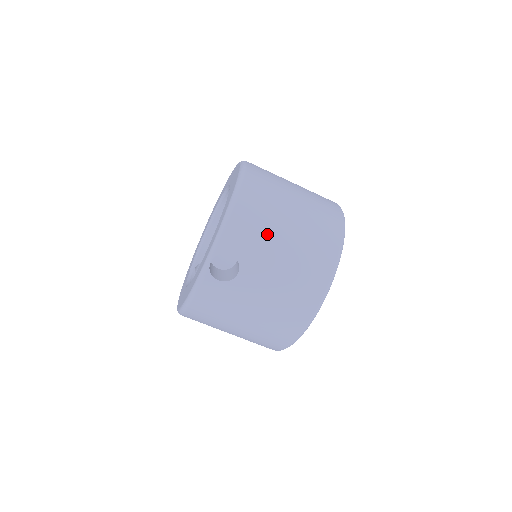
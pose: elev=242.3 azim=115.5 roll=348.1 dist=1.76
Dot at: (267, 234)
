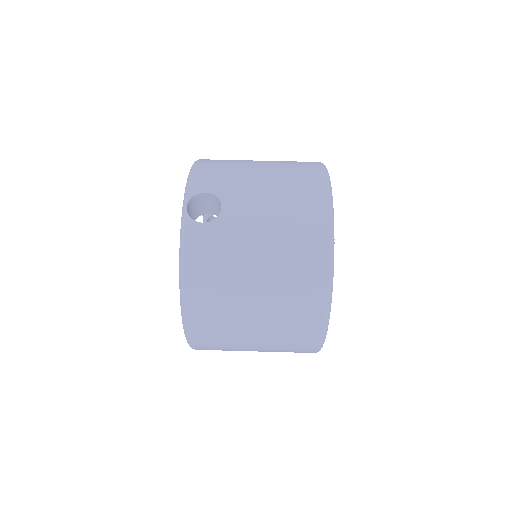
Dot at: (238, 171)
